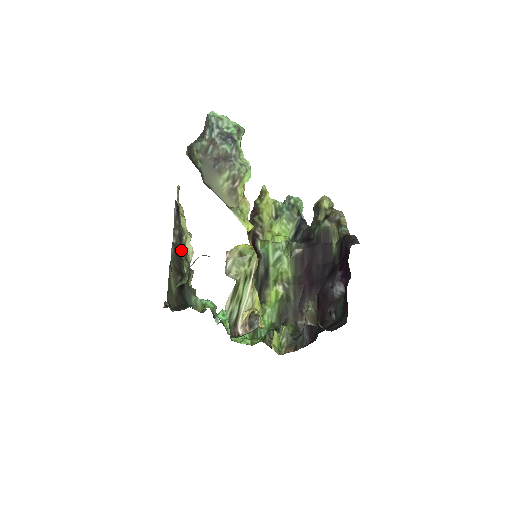
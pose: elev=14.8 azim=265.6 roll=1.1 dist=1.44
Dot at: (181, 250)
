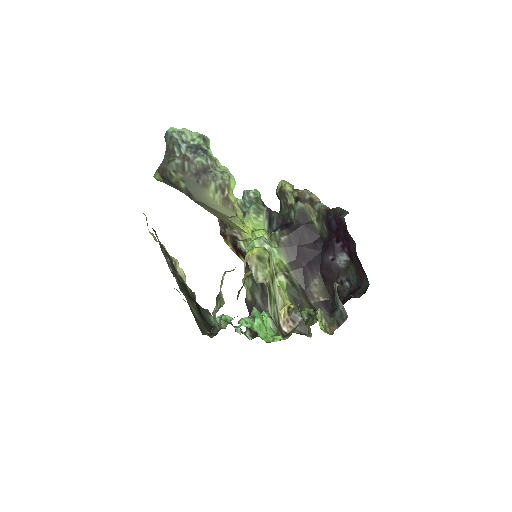
Dot at: (178, 277)
